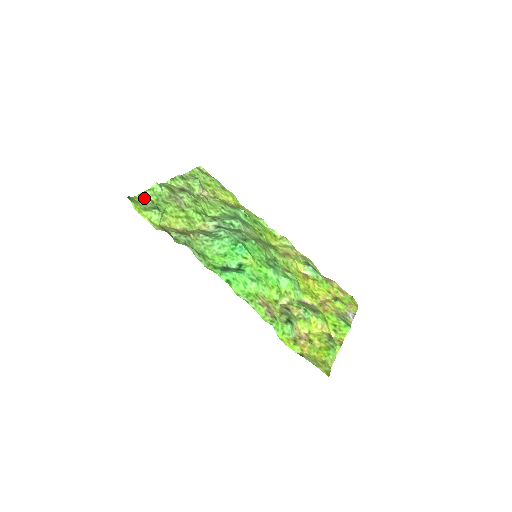
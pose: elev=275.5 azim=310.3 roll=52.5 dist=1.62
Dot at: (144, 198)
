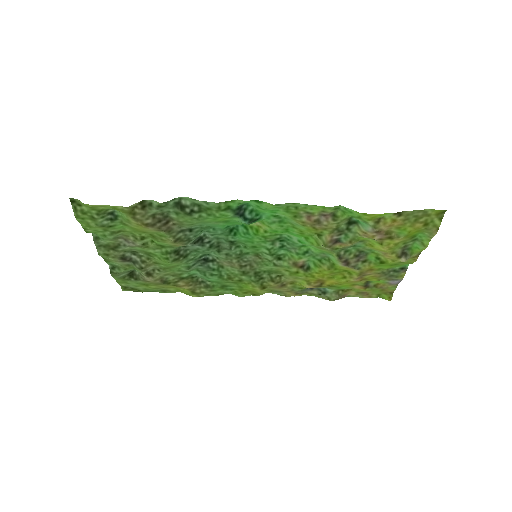
Dot at: (88, 224)
